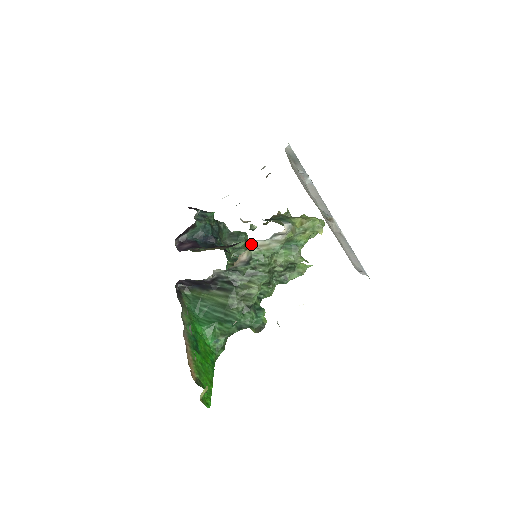
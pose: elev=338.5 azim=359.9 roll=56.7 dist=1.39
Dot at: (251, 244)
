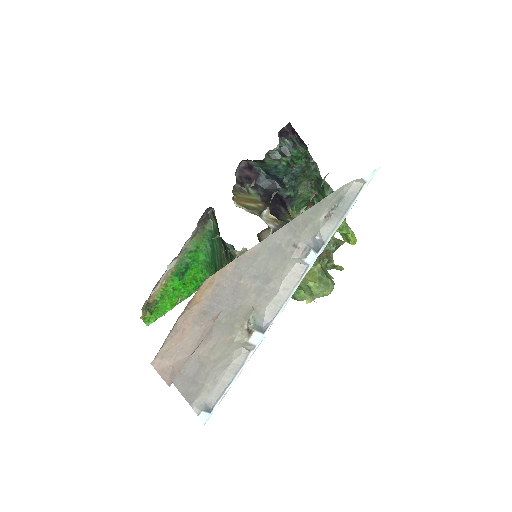
Dot at: occluded
